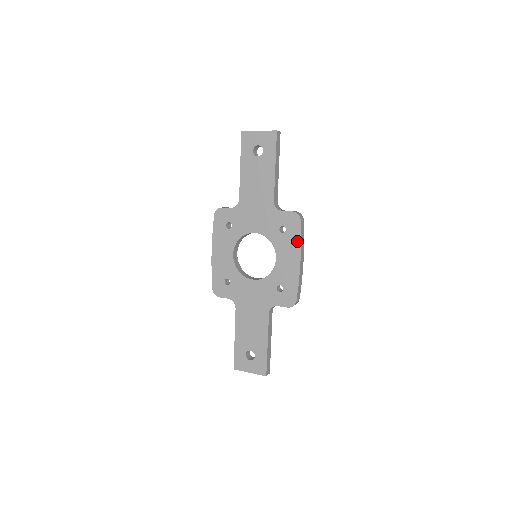
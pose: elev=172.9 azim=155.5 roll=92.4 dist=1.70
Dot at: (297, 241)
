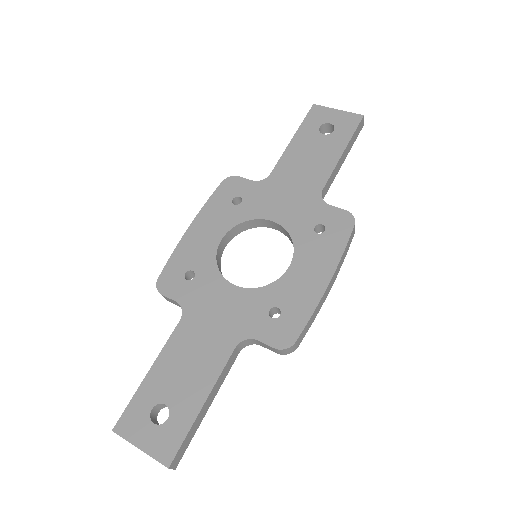
Dot at: (337, 251)
